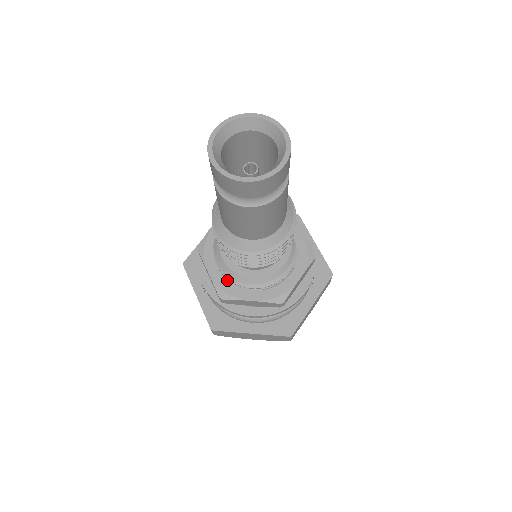
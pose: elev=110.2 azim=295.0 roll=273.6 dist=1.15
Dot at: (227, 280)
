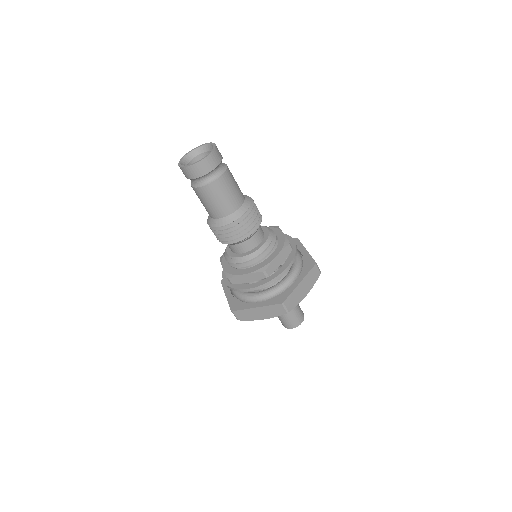
Dot at: (256, 265)
